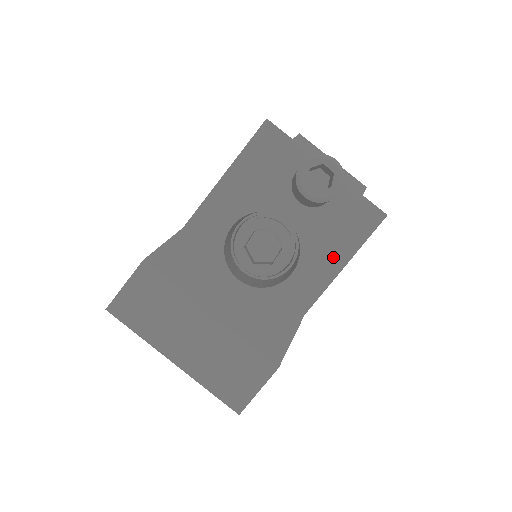
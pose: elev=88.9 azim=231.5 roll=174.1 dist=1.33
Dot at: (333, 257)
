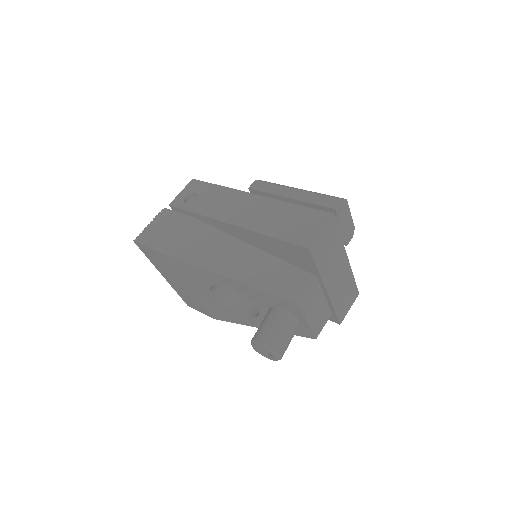
Dot at: occluded
